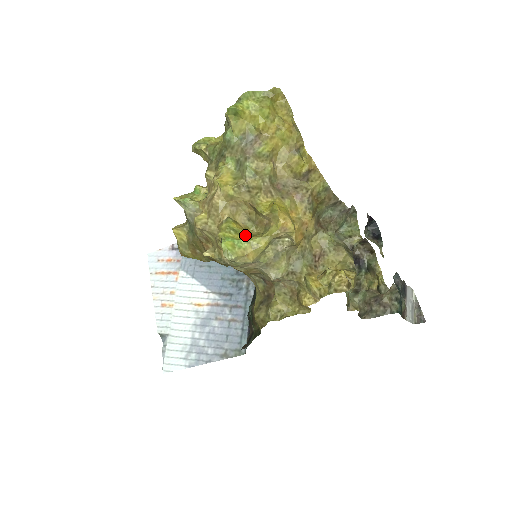
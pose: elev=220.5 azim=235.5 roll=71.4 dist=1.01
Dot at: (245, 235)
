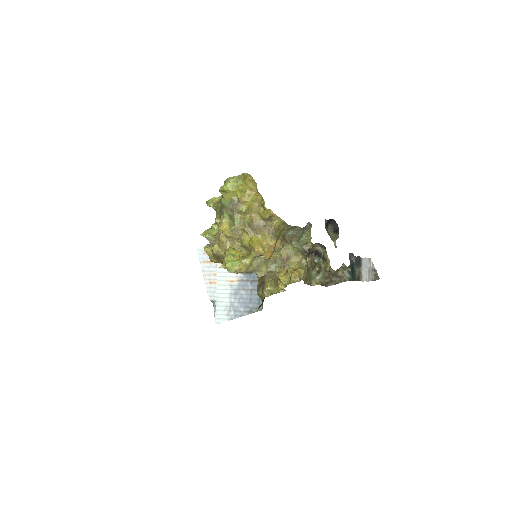
Dot at: (239, 257)
